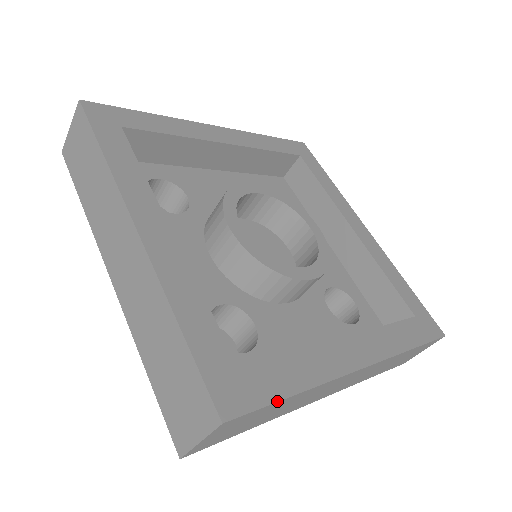
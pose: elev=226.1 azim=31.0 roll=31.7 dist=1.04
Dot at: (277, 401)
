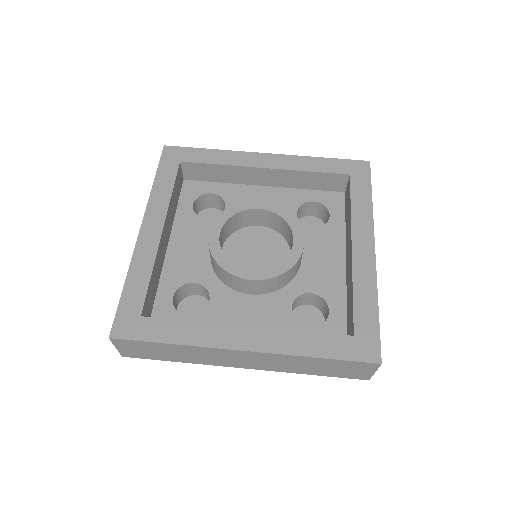
Dot at: (379, 324)
